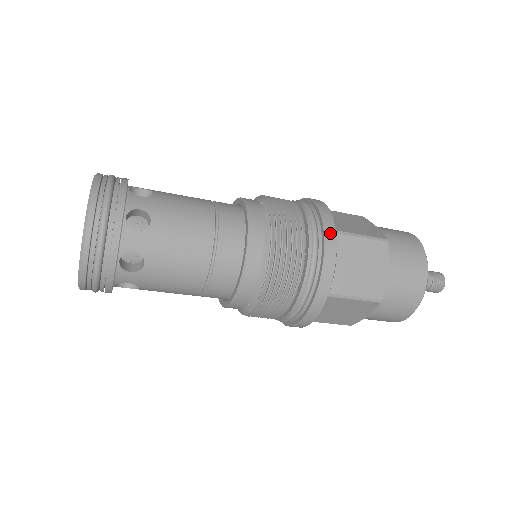
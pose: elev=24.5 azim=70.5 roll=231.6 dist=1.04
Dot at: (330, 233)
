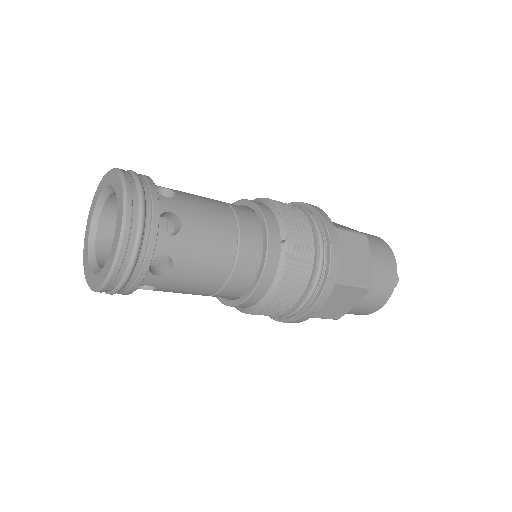
Dot at: (327, 291)
